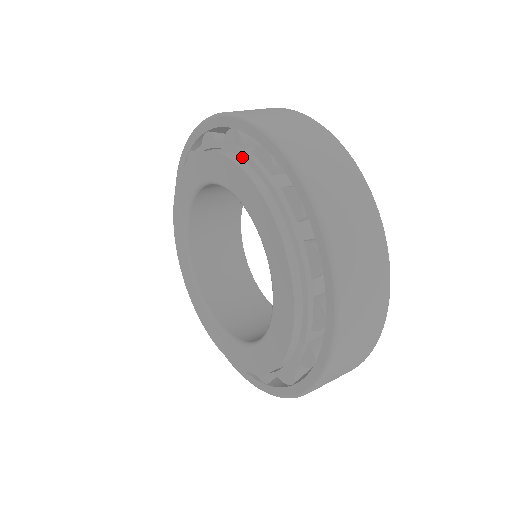
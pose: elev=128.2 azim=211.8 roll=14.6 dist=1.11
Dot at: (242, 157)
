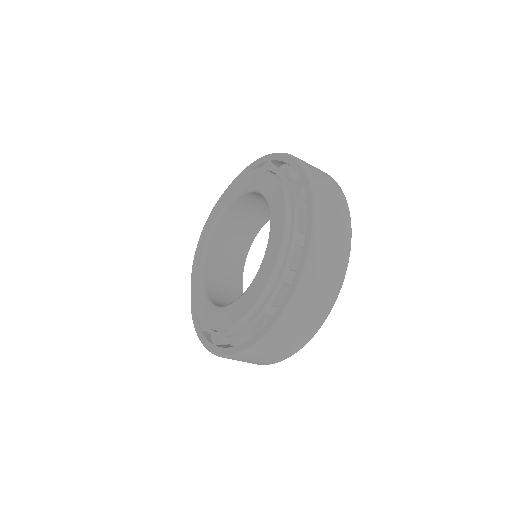
Dot at: (284, 181)
